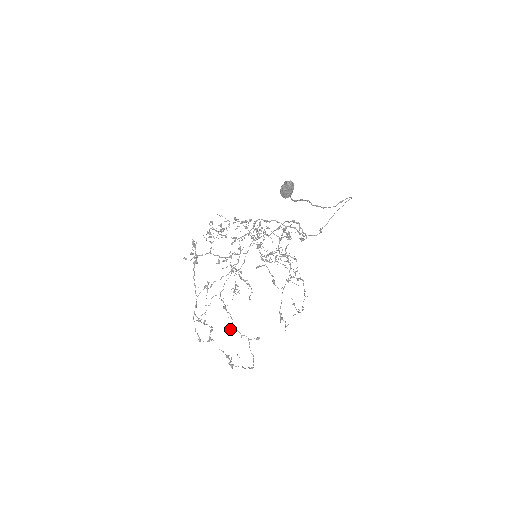
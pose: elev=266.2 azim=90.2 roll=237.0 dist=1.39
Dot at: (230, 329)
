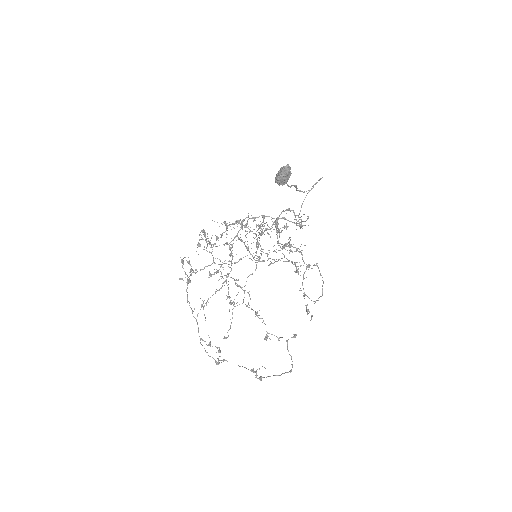
Dot at: occluded
